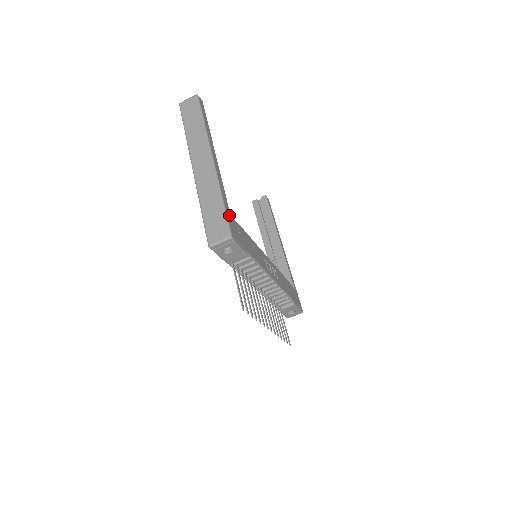
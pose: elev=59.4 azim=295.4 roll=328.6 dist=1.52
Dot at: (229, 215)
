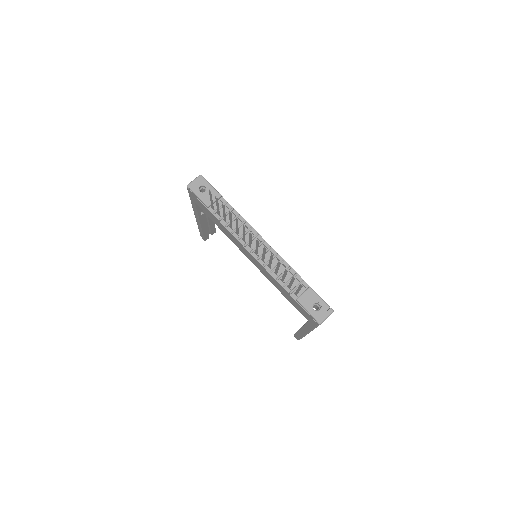
Dot at: occluded
